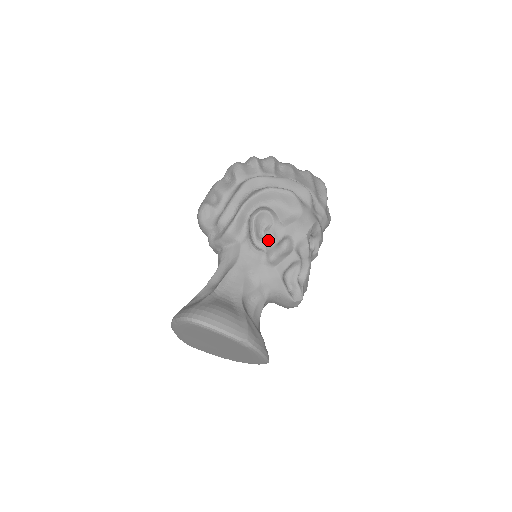
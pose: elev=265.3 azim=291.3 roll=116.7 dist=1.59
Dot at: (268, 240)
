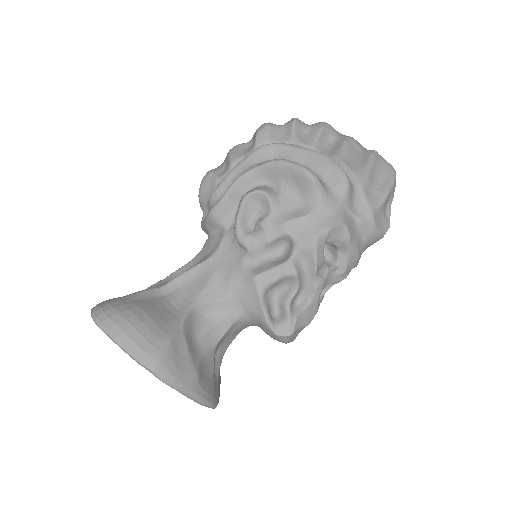
Dot at: (256, 235)
